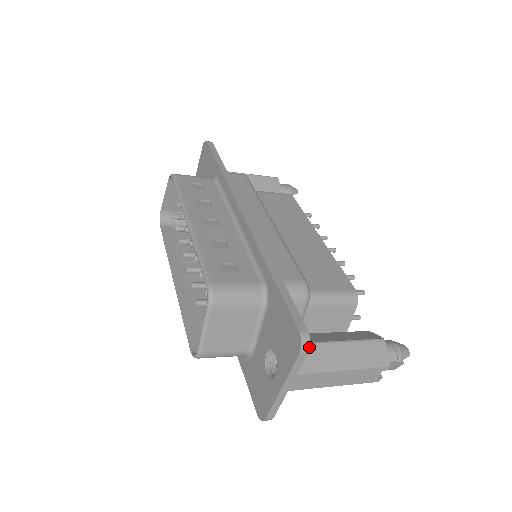
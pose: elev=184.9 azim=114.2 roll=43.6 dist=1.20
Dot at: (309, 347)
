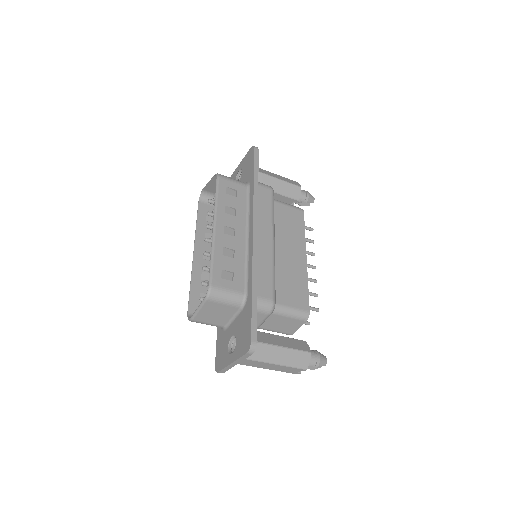
Dot at: occluded
